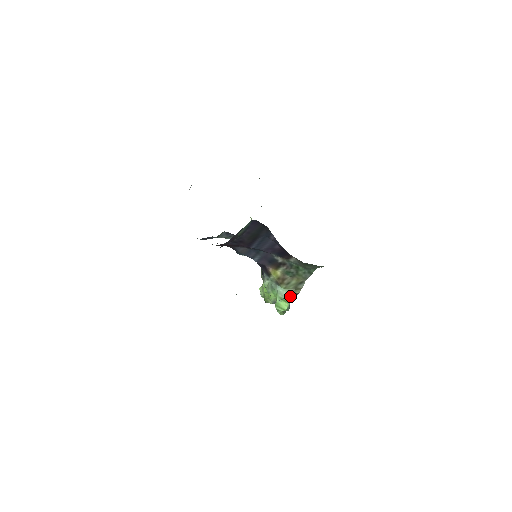
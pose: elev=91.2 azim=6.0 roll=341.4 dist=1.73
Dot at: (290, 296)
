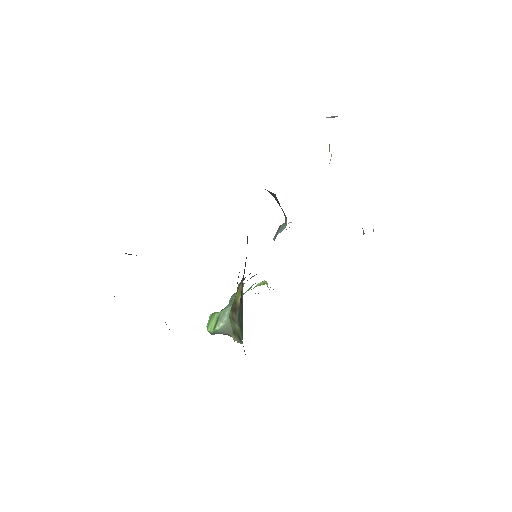
Dot at: (223, 329)
